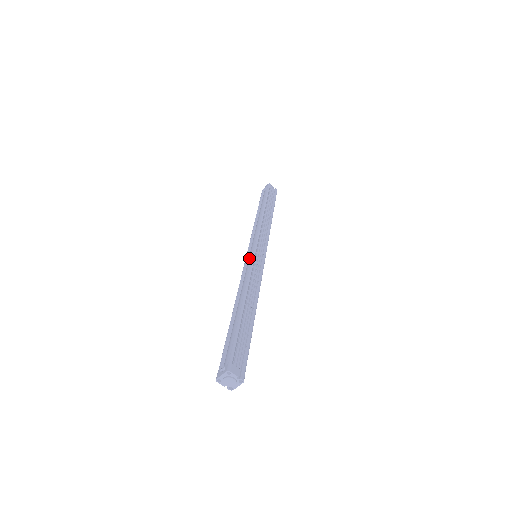
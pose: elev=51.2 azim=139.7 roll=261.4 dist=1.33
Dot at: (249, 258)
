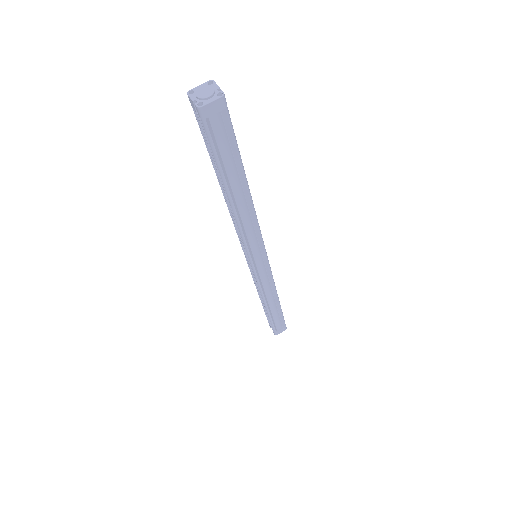
Dot at: occluded
